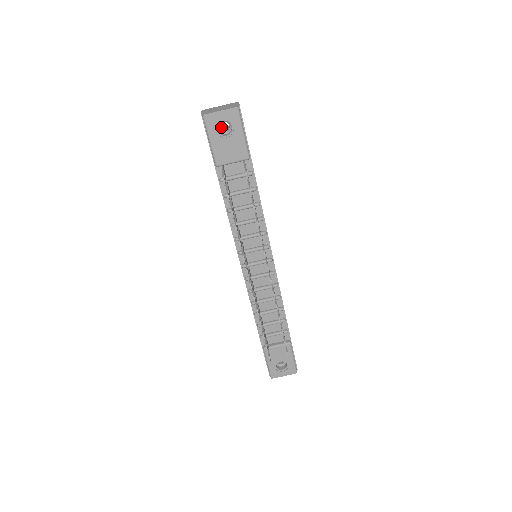
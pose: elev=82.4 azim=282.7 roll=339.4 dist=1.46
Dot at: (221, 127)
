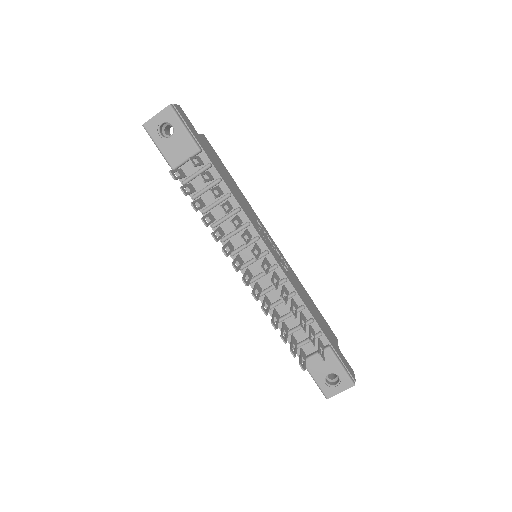
Dot at: occluded
